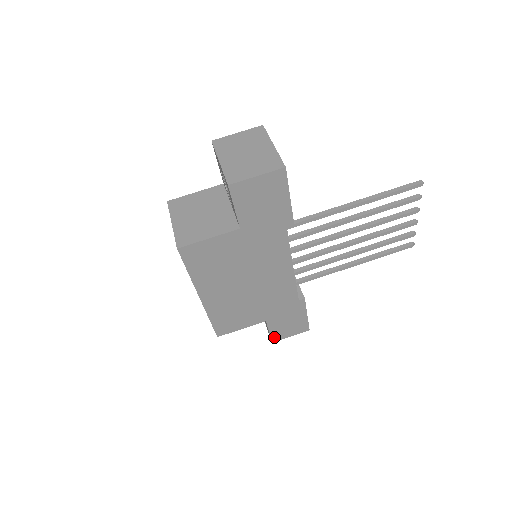
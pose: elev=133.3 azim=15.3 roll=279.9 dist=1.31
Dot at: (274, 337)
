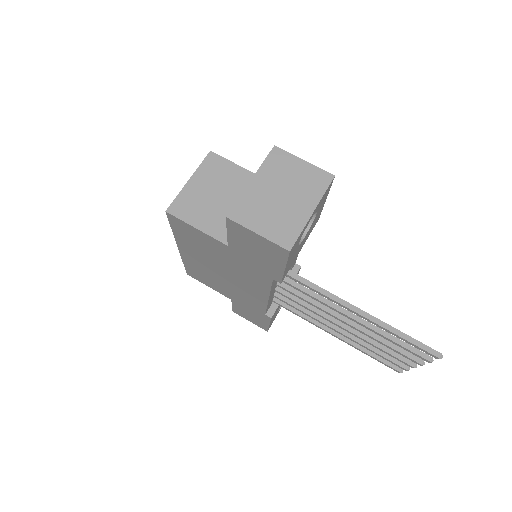
Dot at: (235, 310)
